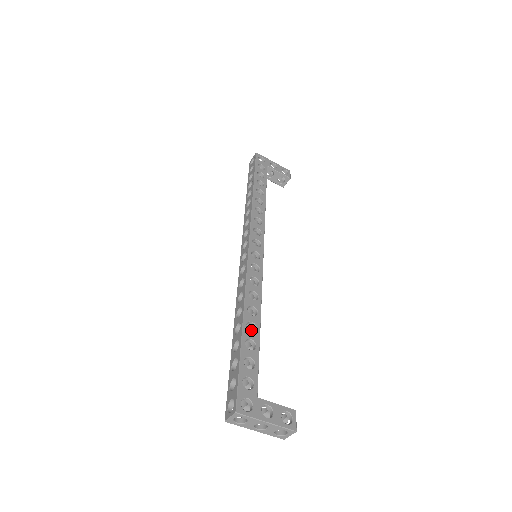
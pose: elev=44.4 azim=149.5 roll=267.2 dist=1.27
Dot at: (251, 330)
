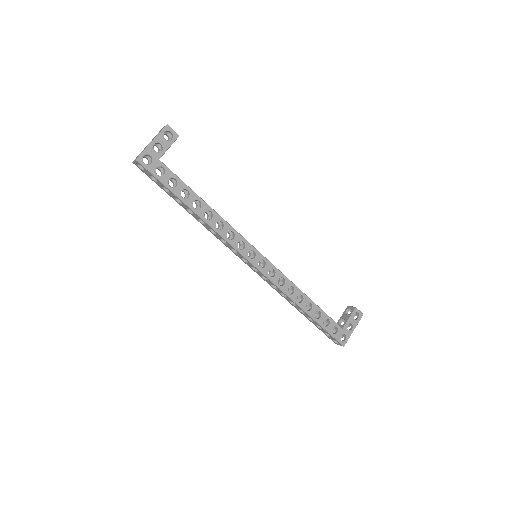
Dot at: occluded
